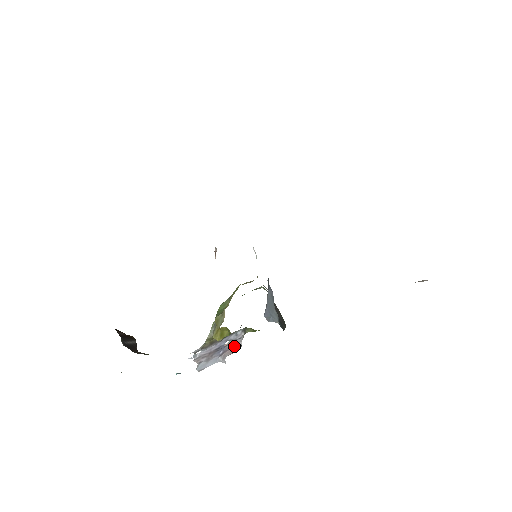
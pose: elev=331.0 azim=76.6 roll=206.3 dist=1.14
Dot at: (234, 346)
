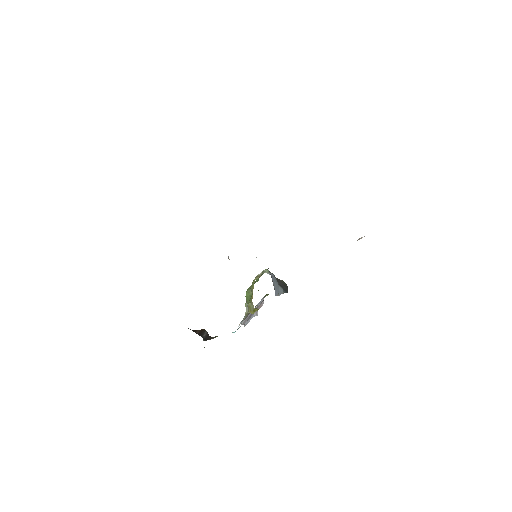
Dot at: (260, 305)
